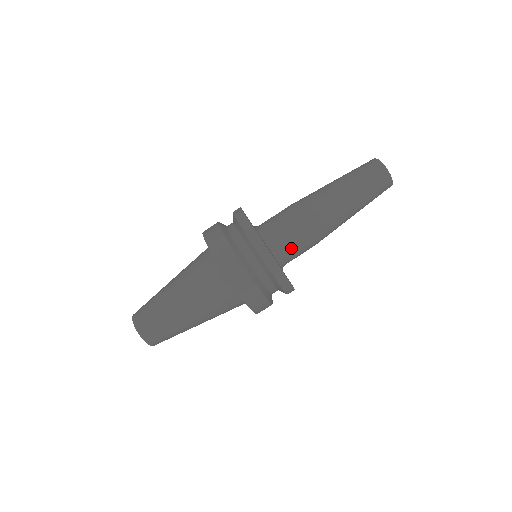
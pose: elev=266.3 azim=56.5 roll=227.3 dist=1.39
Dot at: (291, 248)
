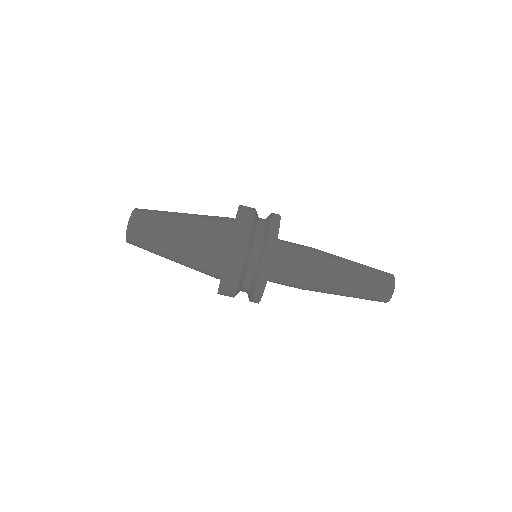
Dot at: occluded
